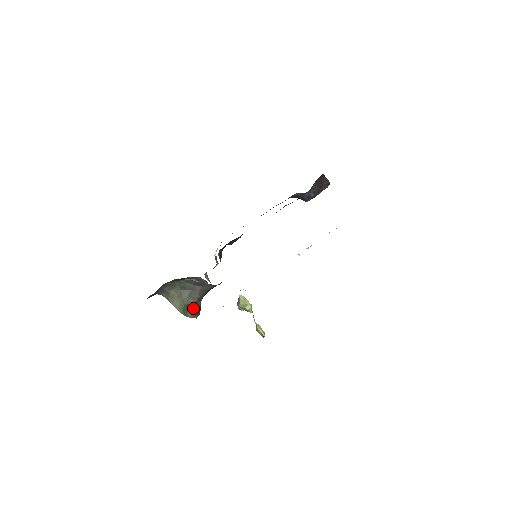
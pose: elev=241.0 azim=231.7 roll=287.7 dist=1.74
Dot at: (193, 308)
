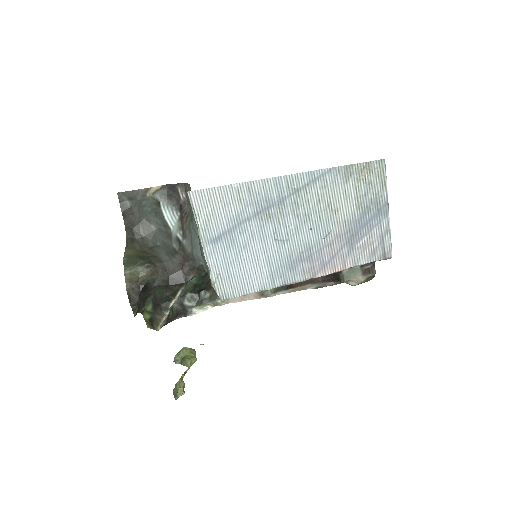
Dot at: (137, 276)
